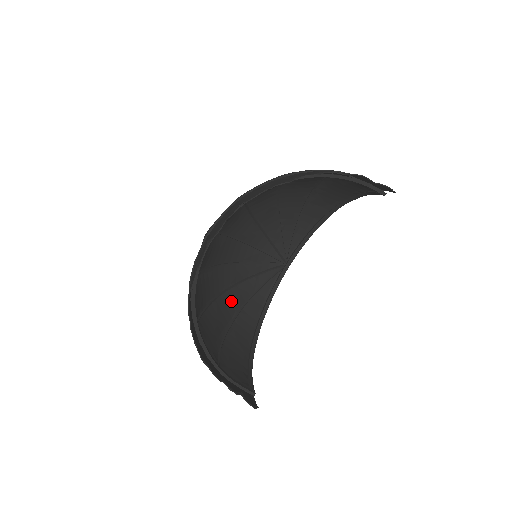
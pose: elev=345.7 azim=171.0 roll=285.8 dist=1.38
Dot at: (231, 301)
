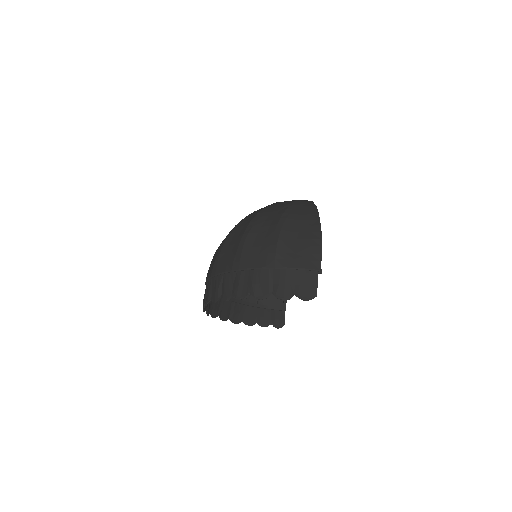
Dot at: occluded
